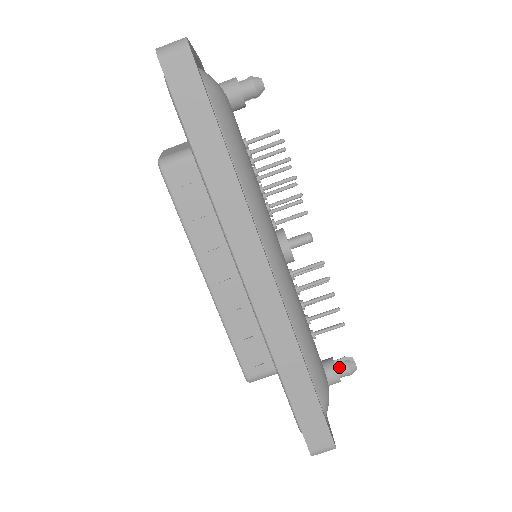
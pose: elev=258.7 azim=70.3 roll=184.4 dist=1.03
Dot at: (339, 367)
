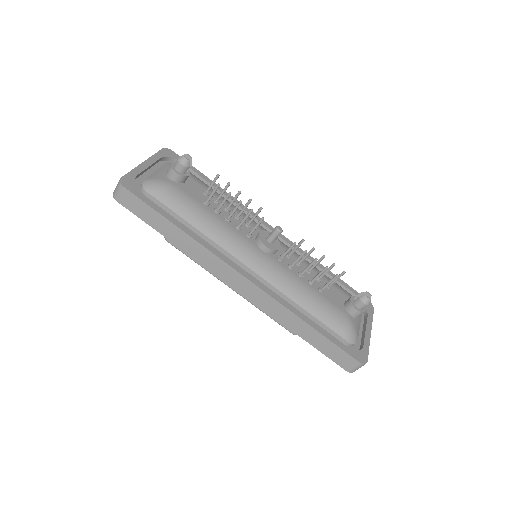
Dot at: (355, 303)
